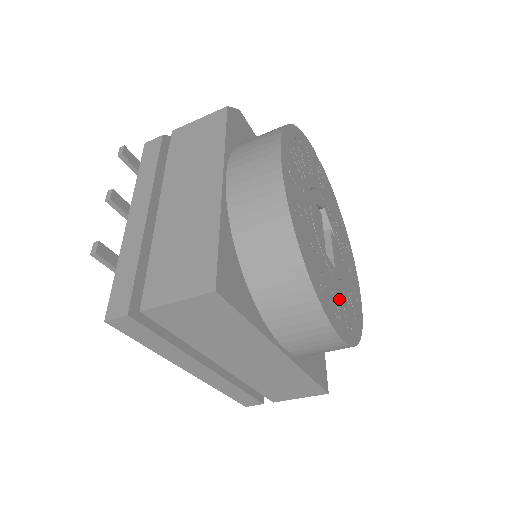
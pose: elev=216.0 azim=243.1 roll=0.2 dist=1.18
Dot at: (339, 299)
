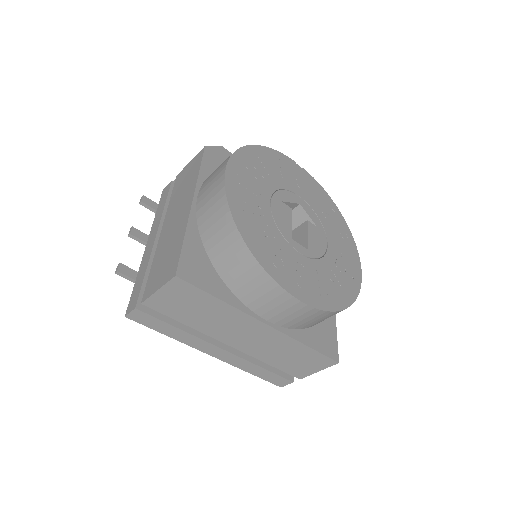
Dot at: (309, 273)
